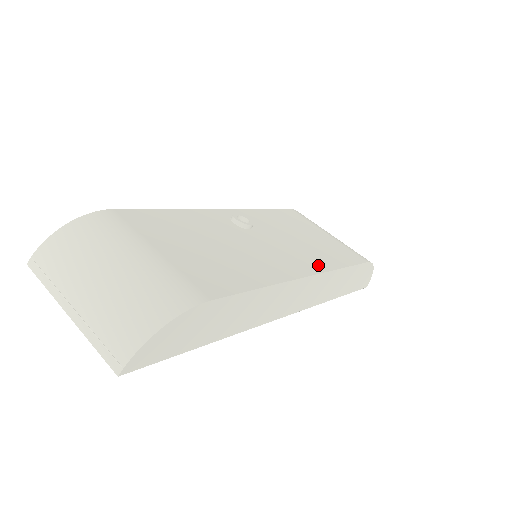
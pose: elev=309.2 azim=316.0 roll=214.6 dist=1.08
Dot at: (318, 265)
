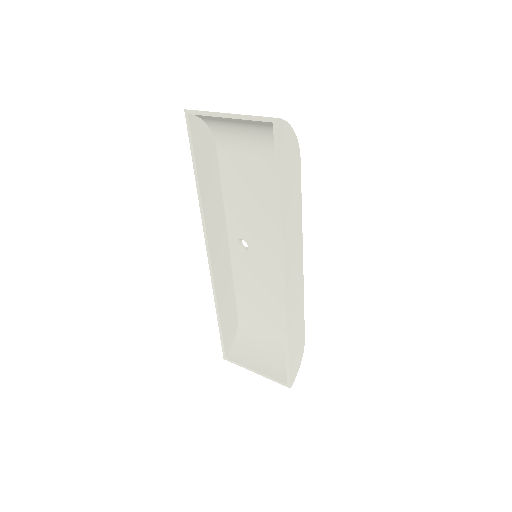
Dot at: occluded
